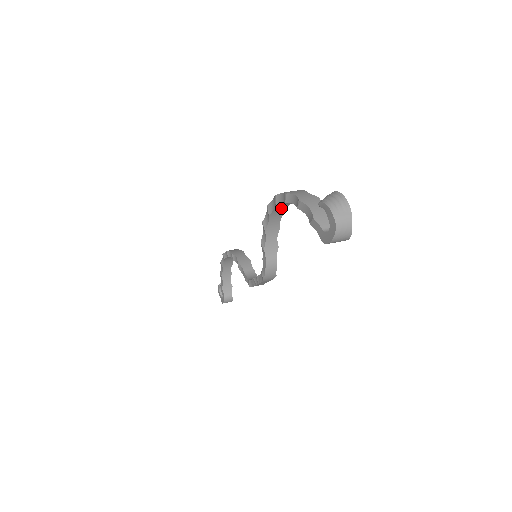
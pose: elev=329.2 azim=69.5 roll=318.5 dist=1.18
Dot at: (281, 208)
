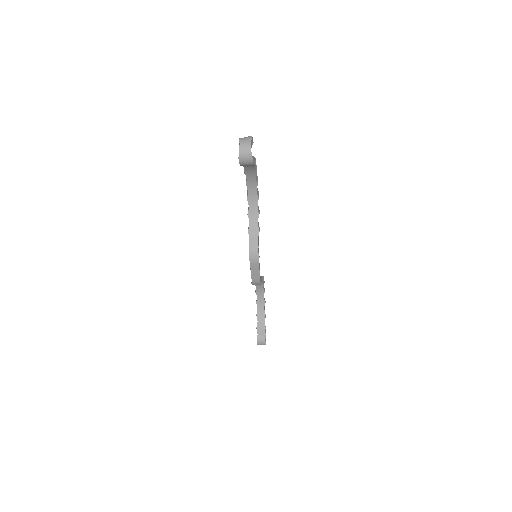
Dot at: (253, 191)
